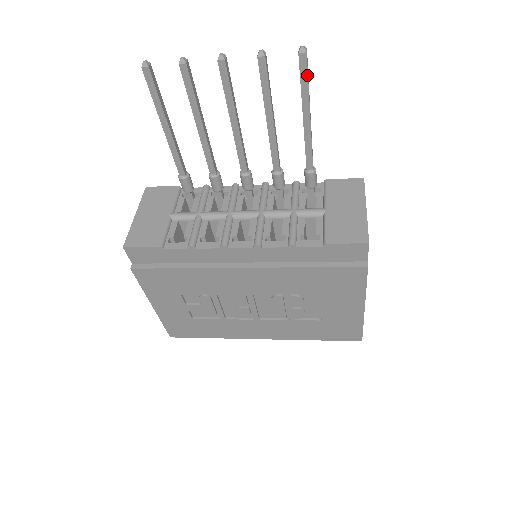
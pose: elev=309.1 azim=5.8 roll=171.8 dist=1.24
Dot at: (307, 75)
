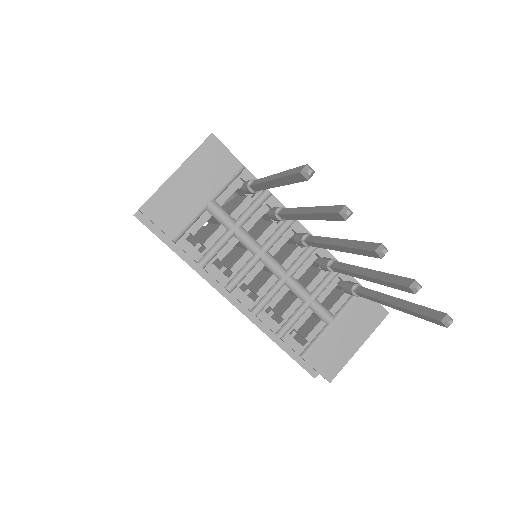
Dot at: (428, 320)
